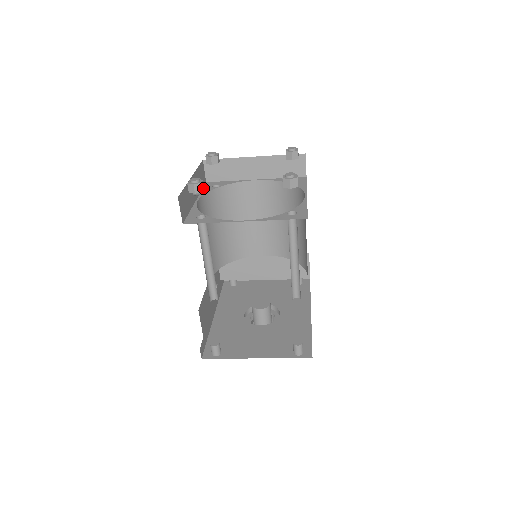
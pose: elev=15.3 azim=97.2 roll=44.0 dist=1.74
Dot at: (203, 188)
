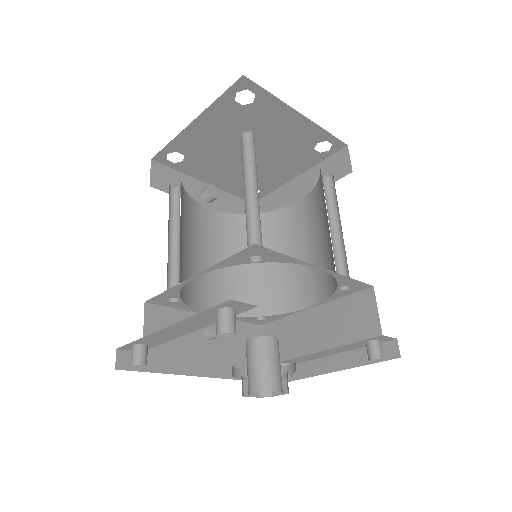
Dot at: (180, 152)
